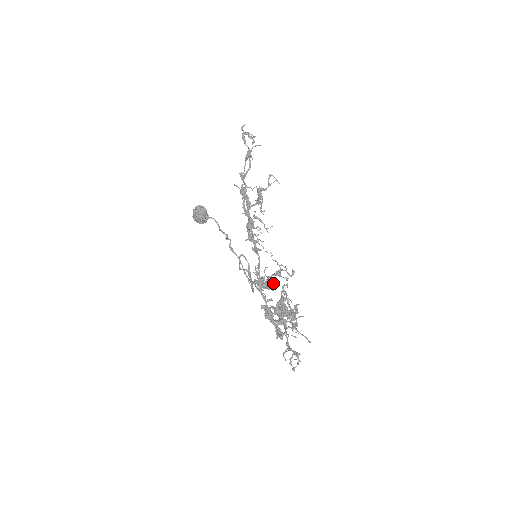
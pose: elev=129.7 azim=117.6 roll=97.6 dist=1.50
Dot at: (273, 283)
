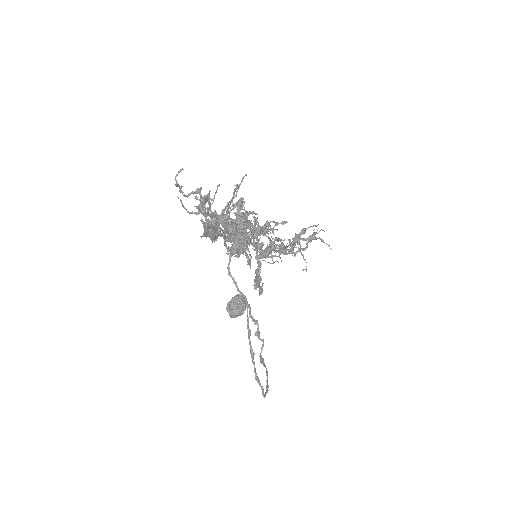
Dot at: (251, 238)
